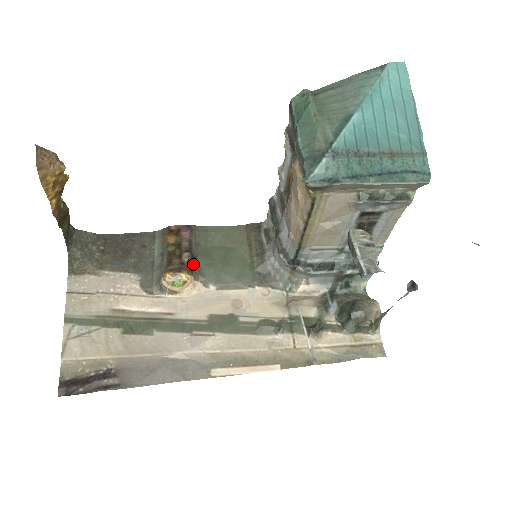
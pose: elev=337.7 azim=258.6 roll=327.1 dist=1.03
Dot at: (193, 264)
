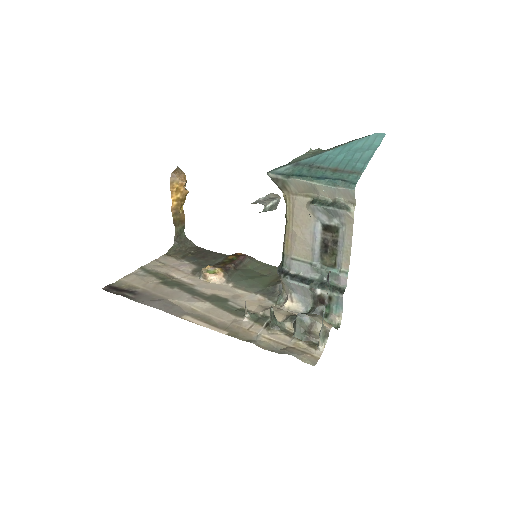
Dot at: (231, 270)
